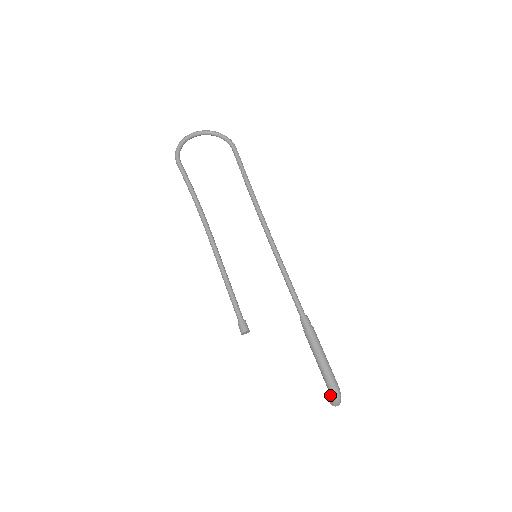
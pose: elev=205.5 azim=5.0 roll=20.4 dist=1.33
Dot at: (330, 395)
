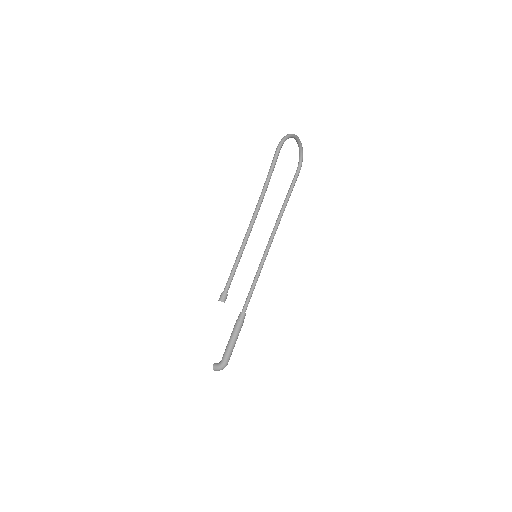
Dot at: (220, 365)
